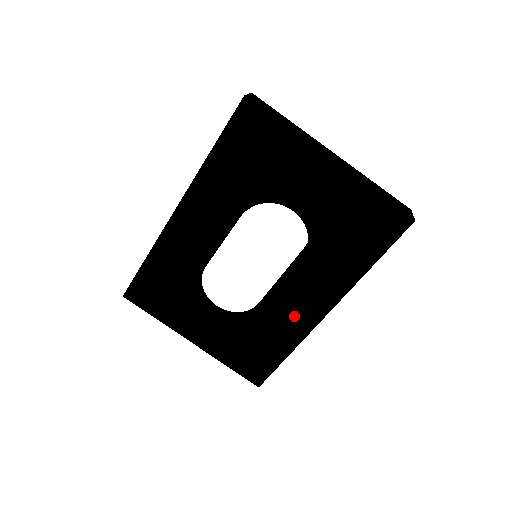
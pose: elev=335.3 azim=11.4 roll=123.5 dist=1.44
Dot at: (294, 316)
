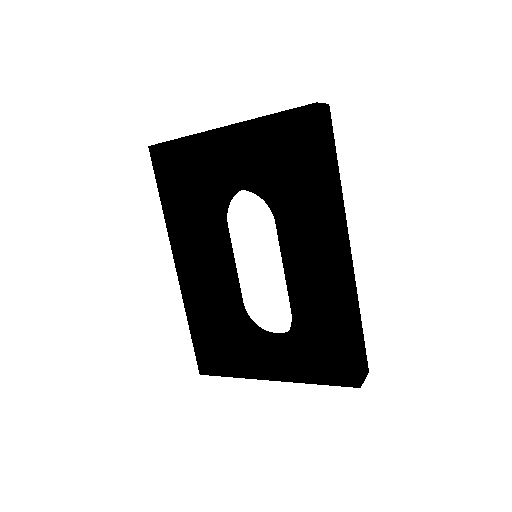
Dot at: (317, 281)
